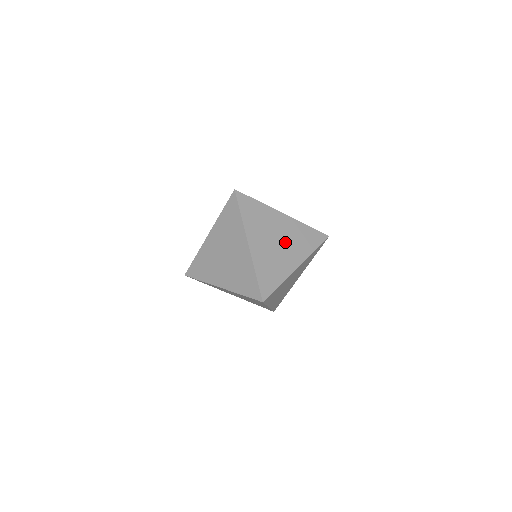
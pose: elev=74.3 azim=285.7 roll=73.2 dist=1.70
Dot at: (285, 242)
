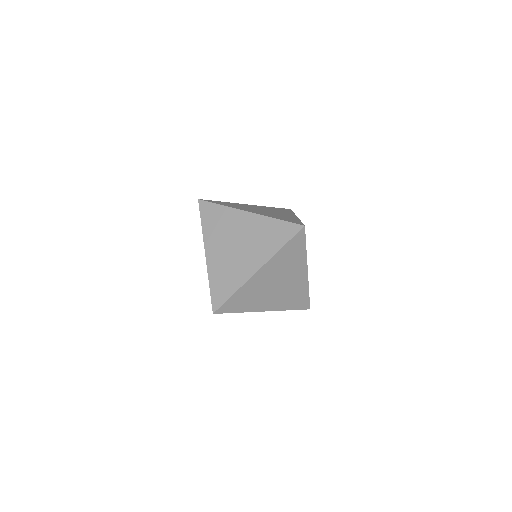
Dot at: (245, 244)
